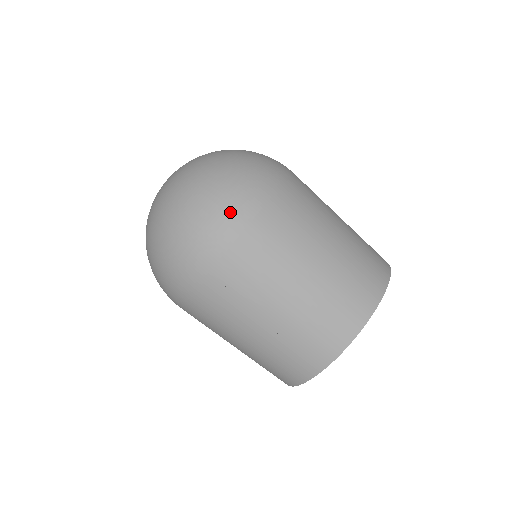
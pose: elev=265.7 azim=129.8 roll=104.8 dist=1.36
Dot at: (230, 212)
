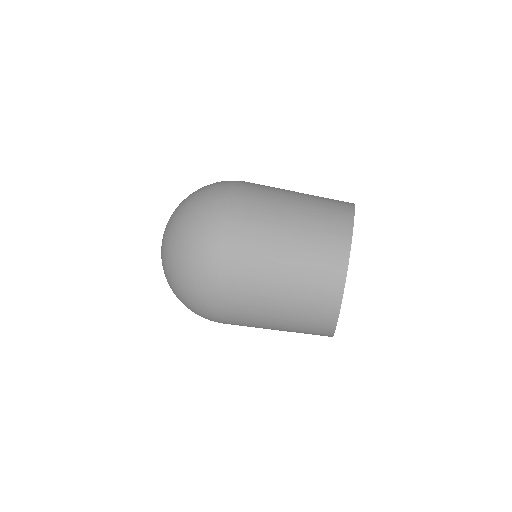
Dot at: (204, 250)
